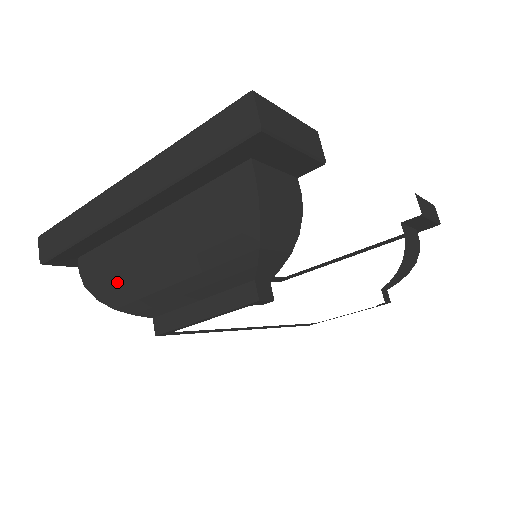
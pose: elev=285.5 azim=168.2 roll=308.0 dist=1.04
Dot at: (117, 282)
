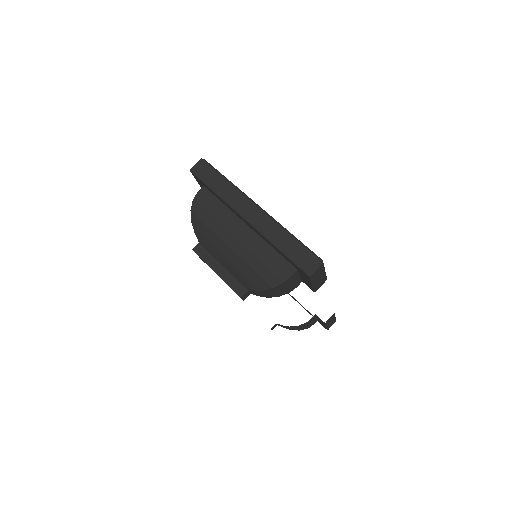
Dot at: (207, 220)
